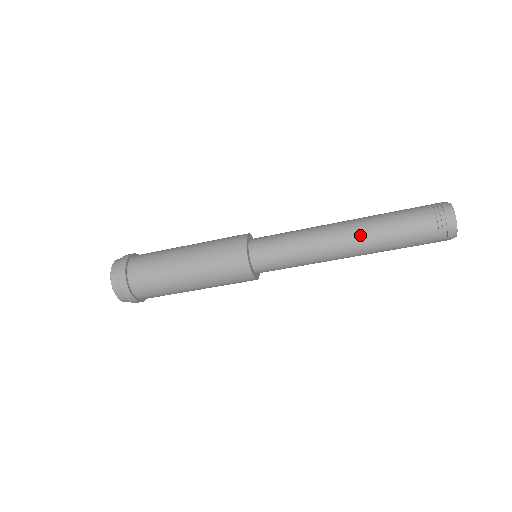
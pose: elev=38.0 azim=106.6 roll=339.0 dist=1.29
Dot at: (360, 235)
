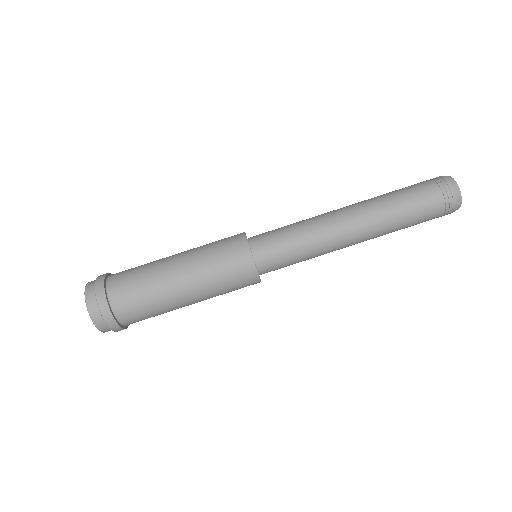
Dot at: (368, 213)
